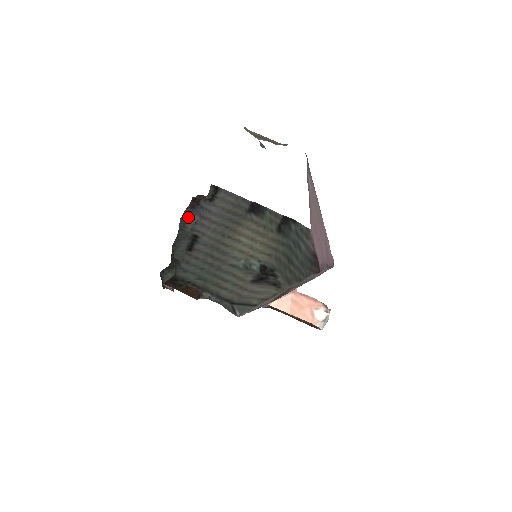
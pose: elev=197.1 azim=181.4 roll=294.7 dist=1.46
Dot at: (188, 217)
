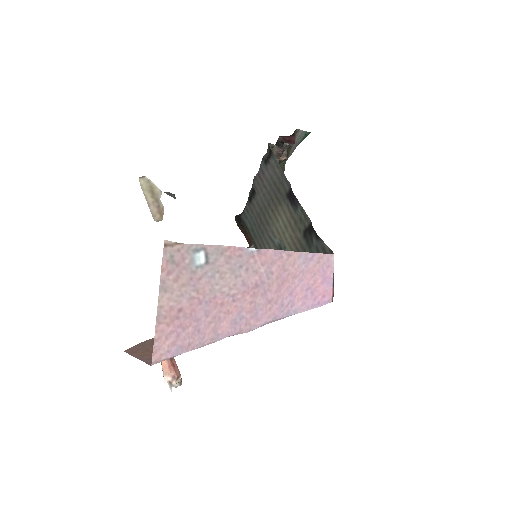
Dot at: occluded
